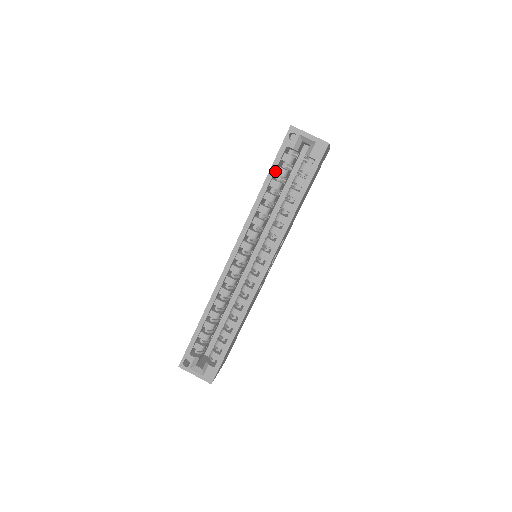
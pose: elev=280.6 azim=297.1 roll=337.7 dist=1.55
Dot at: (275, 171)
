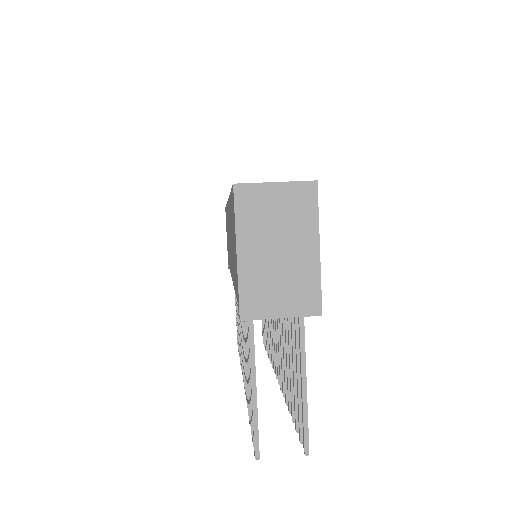
Dot at: occluded
